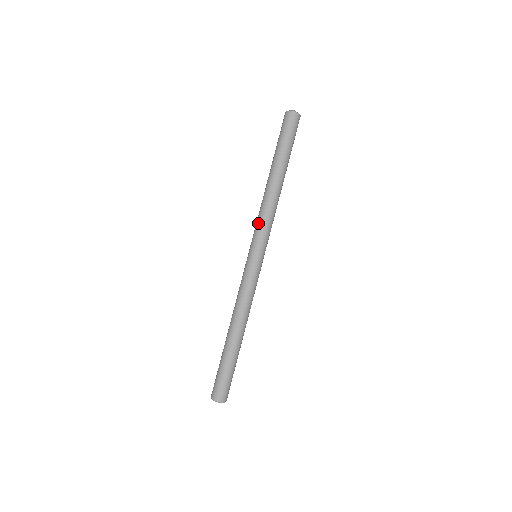
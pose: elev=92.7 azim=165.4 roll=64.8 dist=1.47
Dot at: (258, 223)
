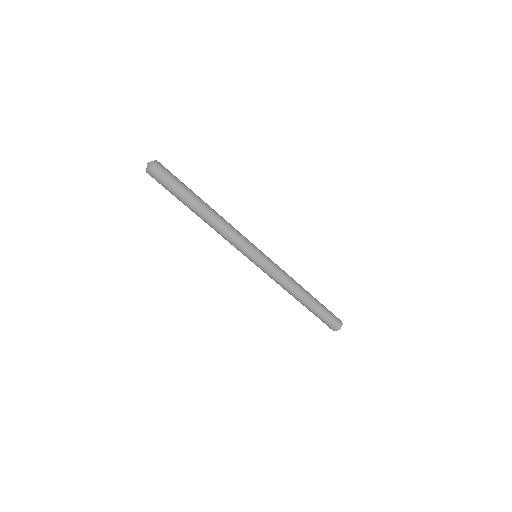
Dot at: (230, 243)
